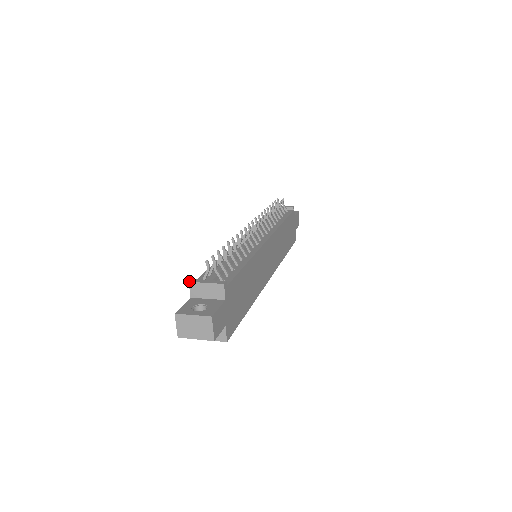
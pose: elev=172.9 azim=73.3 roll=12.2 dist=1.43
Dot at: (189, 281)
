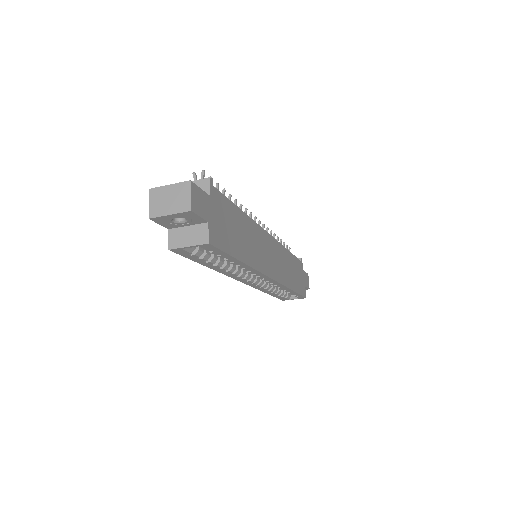
Dot at: occluded
